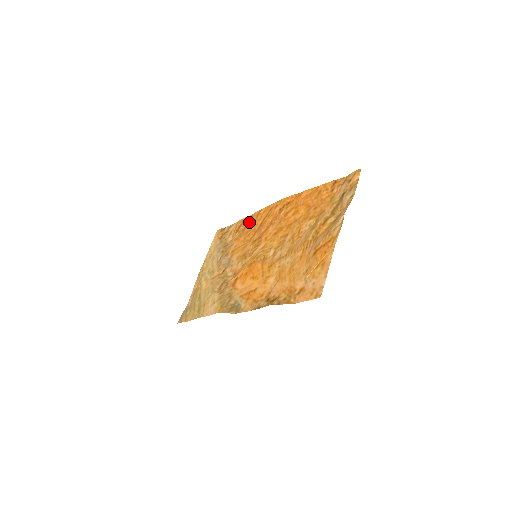
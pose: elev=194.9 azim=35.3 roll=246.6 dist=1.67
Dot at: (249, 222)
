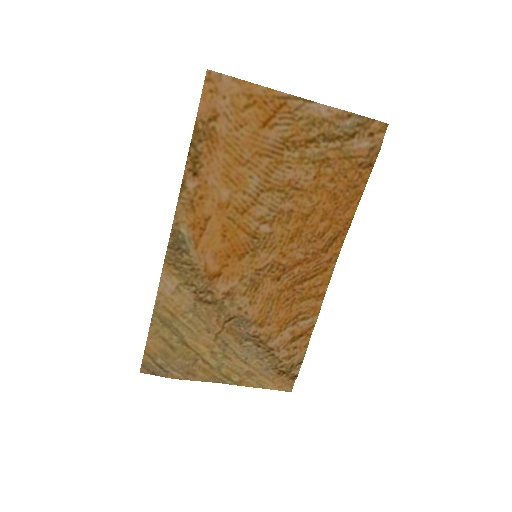
Dot at: (306, 311)
